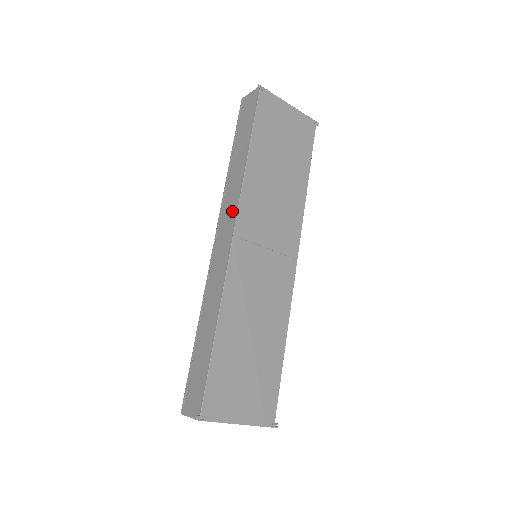
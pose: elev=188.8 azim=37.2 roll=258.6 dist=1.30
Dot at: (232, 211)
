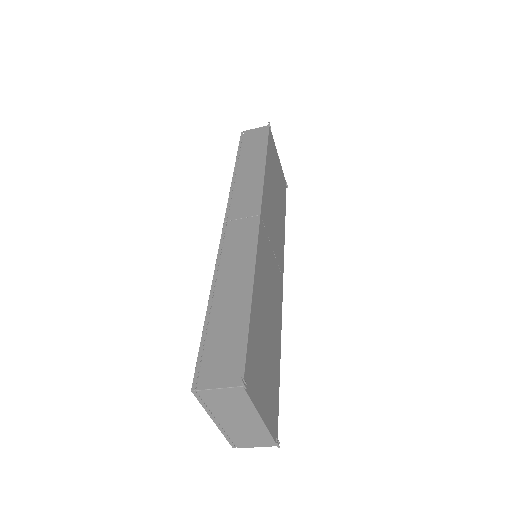
Dot at: (252, 198)
